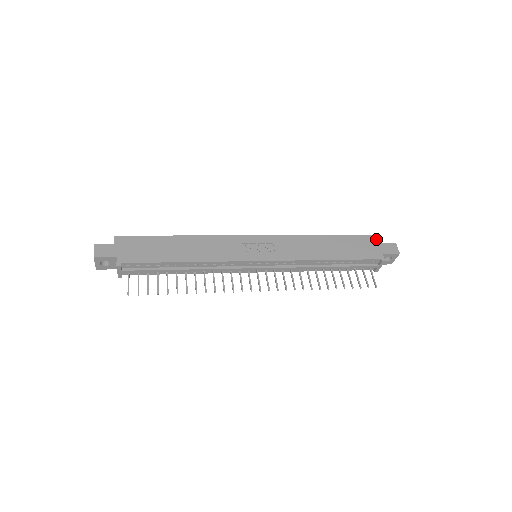
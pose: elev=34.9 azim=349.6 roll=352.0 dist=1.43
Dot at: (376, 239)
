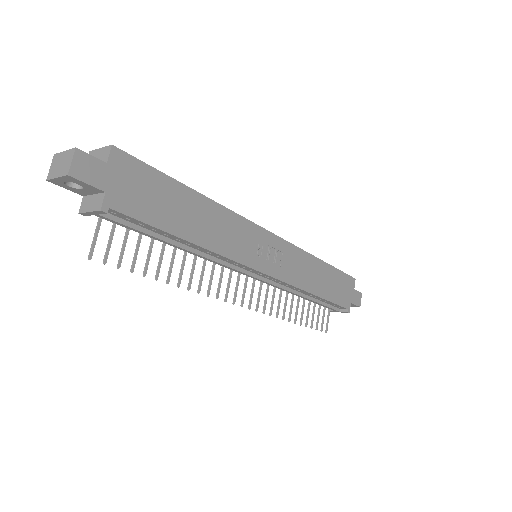
Dot at: (353, 283)
